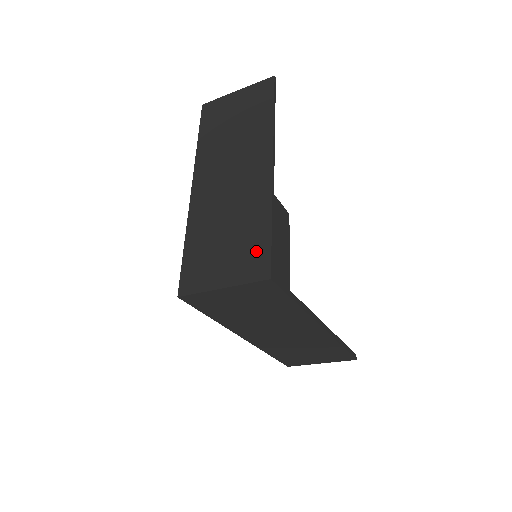
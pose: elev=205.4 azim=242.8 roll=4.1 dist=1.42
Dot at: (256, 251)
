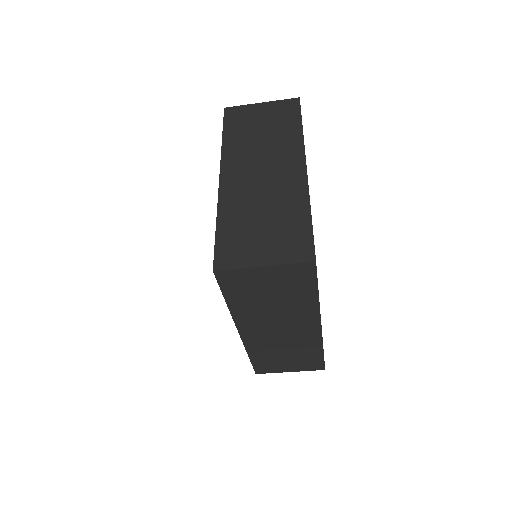
Dot at: (298, 237)
